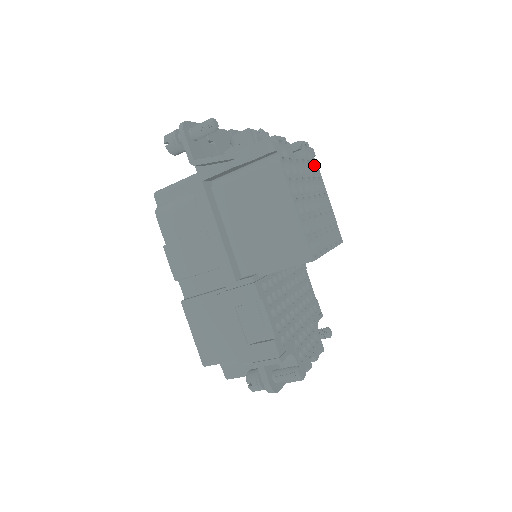
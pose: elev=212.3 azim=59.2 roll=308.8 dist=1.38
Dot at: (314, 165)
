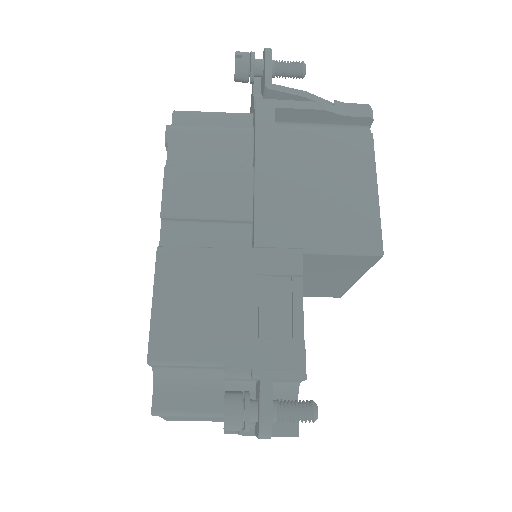
Dot at: occluded
